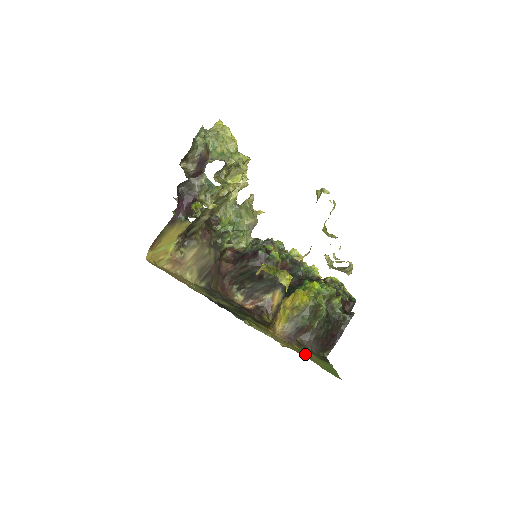
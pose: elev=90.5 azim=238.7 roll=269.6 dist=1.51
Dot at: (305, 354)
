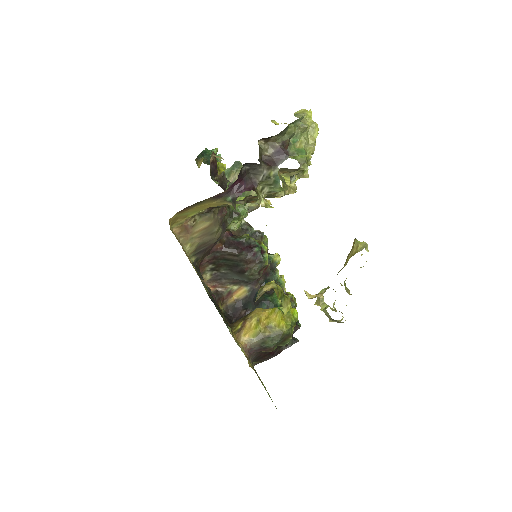
Dot at: occluded
